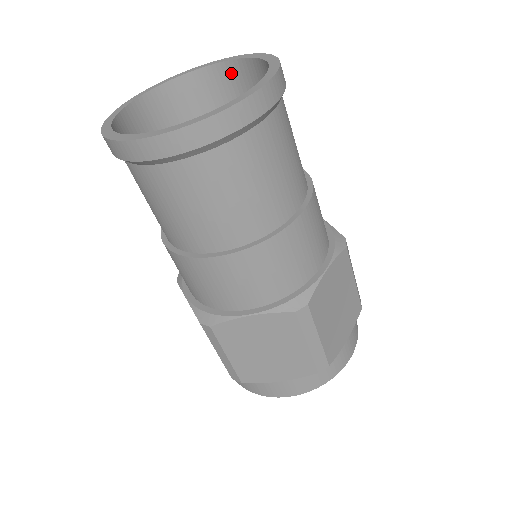
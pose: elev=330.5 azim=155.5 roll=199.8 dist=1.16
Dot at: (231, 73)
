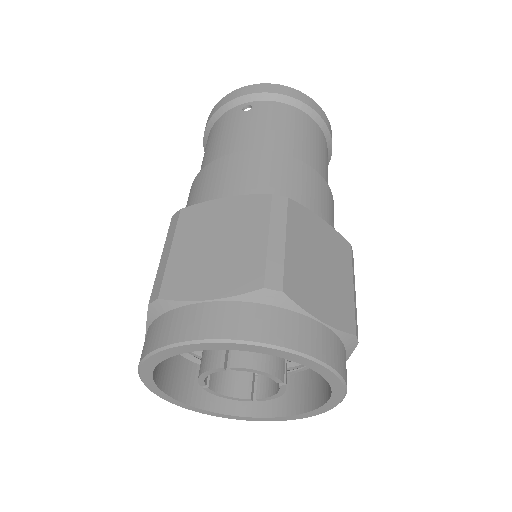
Dot at: occluded
